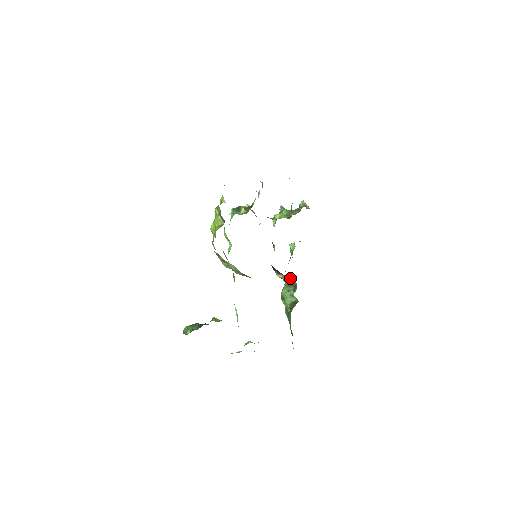
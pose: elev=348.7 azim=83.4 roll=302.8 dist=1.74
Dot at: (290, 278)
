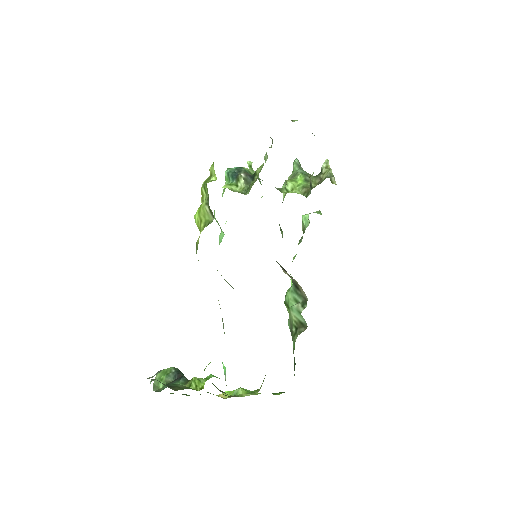
Dot at: (299, 285)
